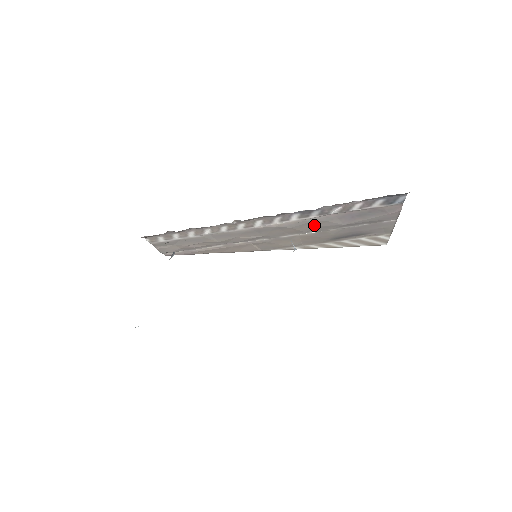
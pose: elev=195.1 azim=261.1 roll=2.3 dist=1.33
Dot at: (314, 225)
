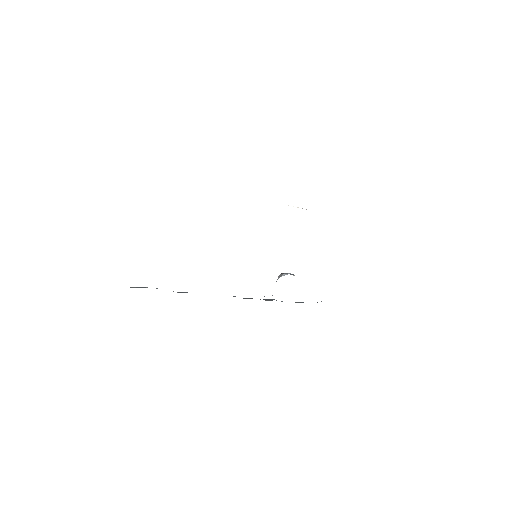
Dot at: occluded
